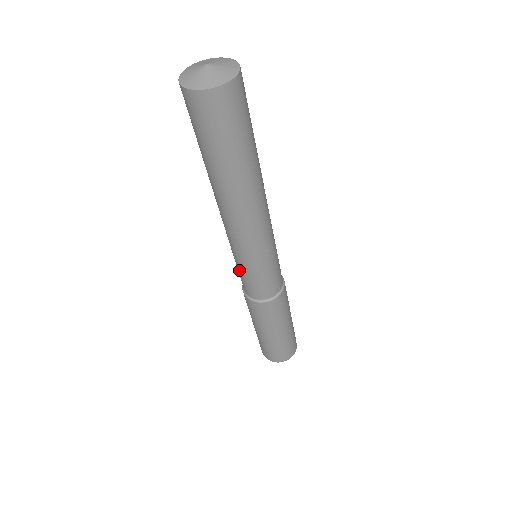
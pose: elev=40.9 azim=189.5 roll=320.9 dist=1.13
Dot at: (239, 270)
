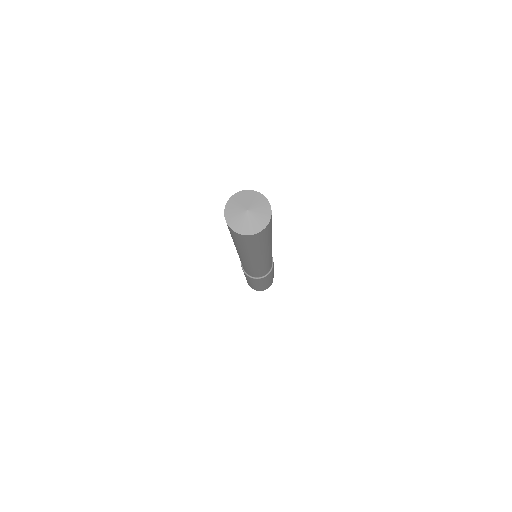
Dot at: occluded
